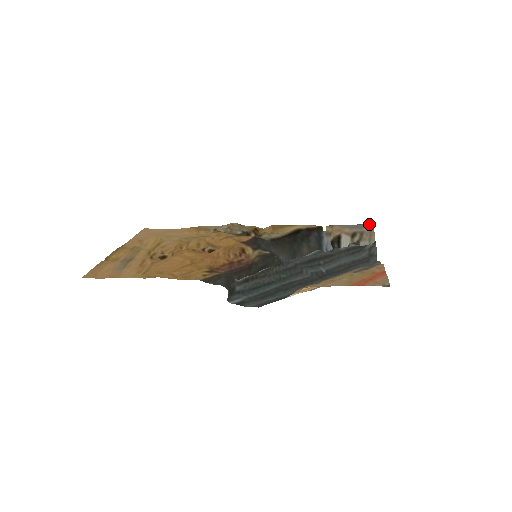
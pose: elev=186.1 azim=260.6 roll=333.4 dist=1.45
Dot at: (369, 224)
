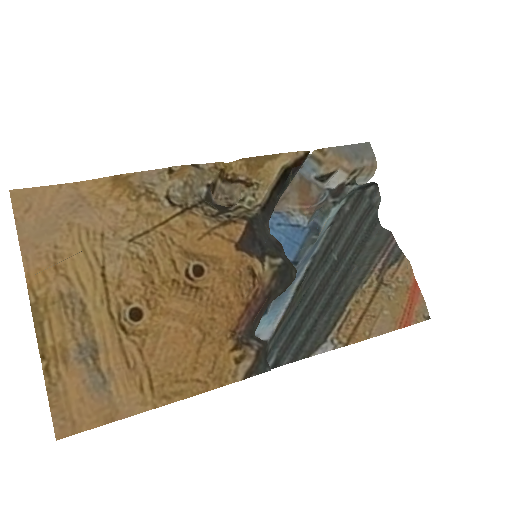
Dot at: (366, 144)
